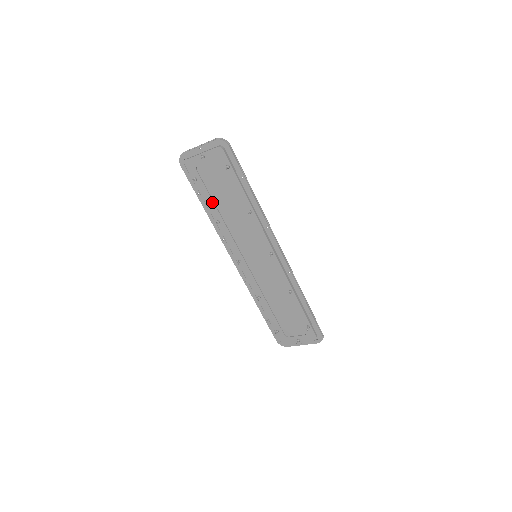
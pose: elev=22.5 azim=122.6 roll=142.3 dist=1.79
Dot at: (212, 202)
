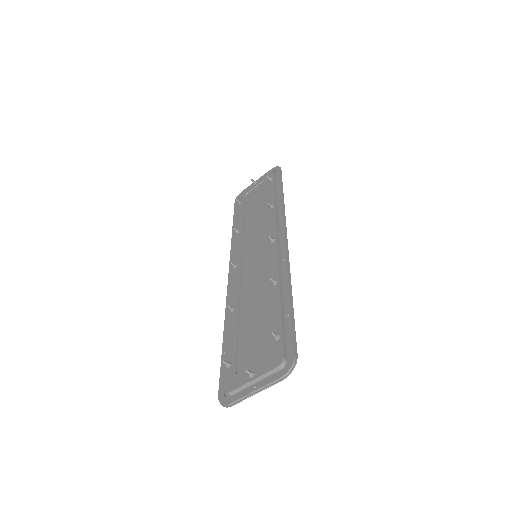
Dot at: (242, 216)
